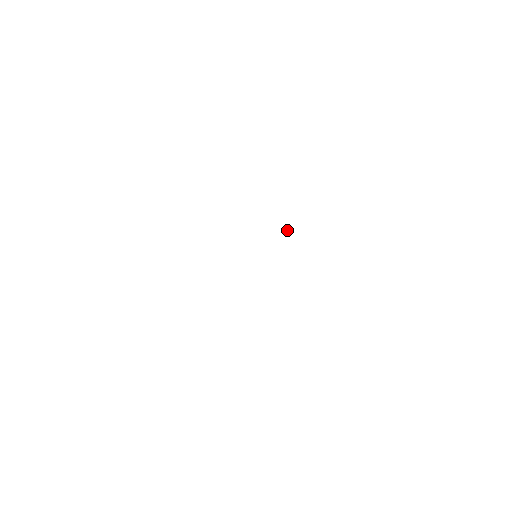
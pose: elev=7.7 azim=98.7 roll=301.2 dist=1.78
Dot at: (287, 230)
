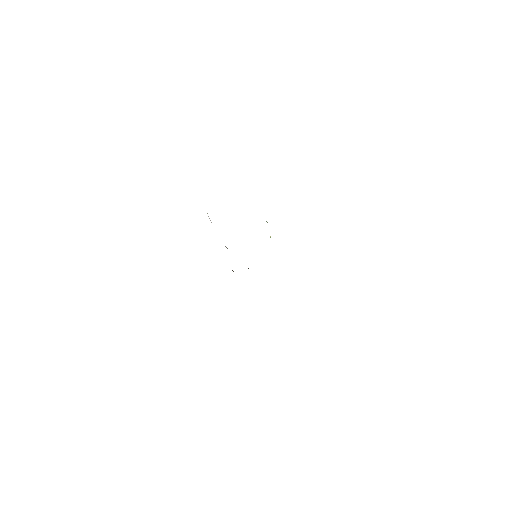
Dot at: occluded
